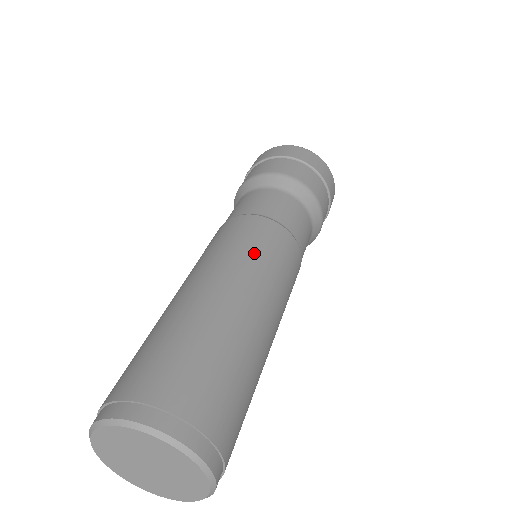
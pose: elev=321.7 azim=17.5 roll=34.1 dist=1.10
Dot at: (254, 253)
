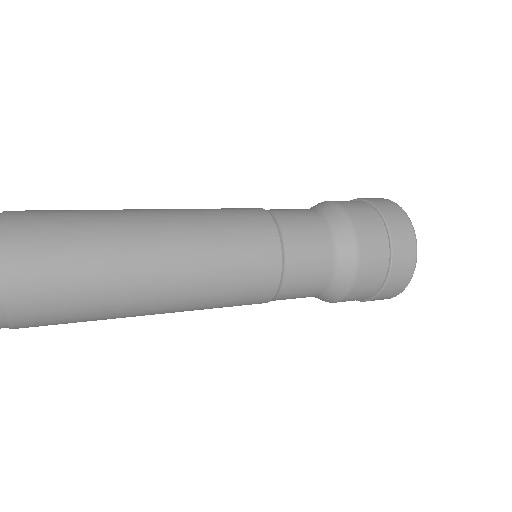
Dot at: (218, 228)
